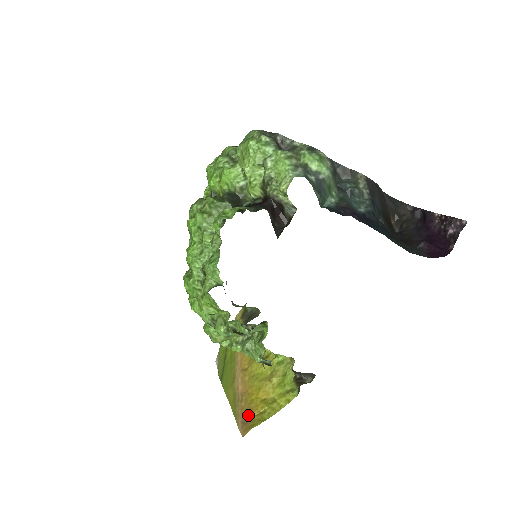
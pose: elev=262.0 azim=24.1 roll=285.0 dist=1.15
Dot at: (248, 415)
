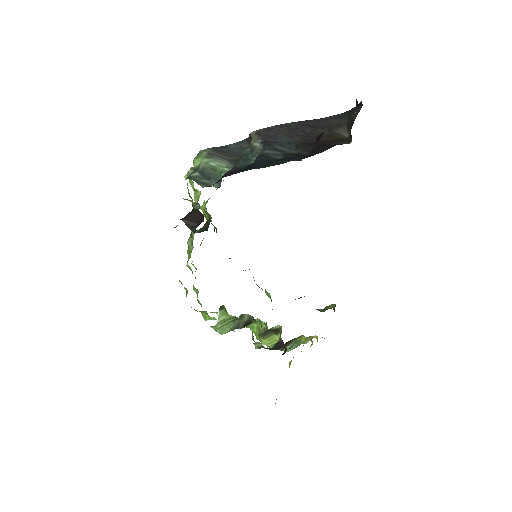
Dot at: occluded
